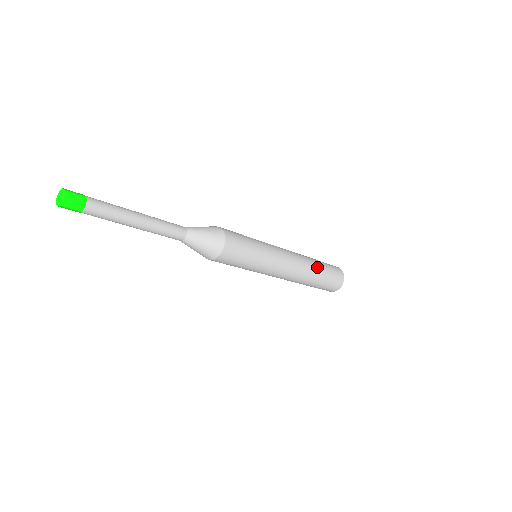
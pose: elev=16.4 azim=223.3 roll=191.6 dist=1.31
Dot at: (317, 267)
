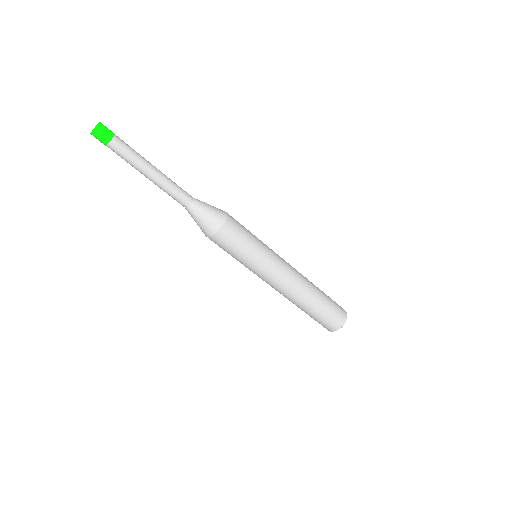
Dot at: occluded
